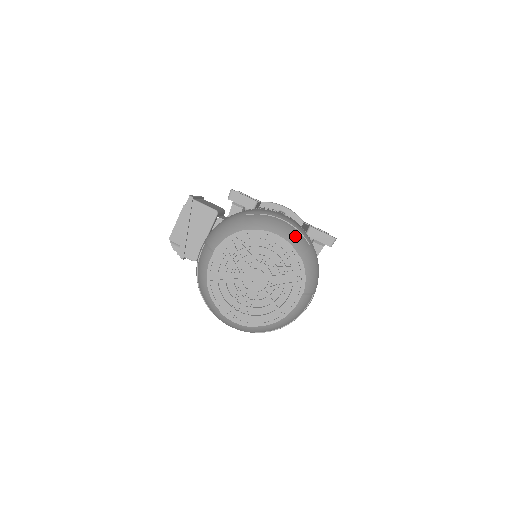
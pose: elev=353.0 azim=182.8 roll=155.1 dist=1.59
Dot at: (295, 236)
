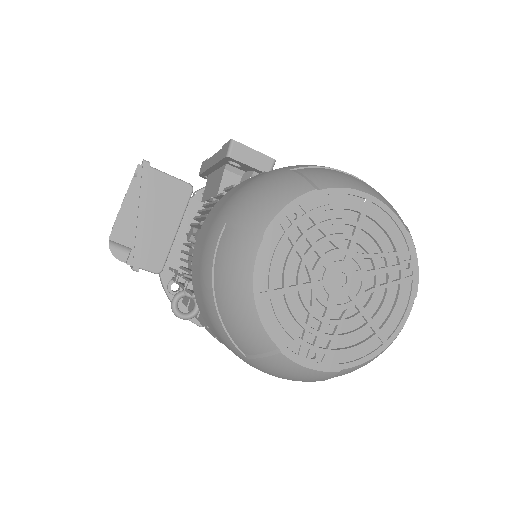
Dot at: occluded
